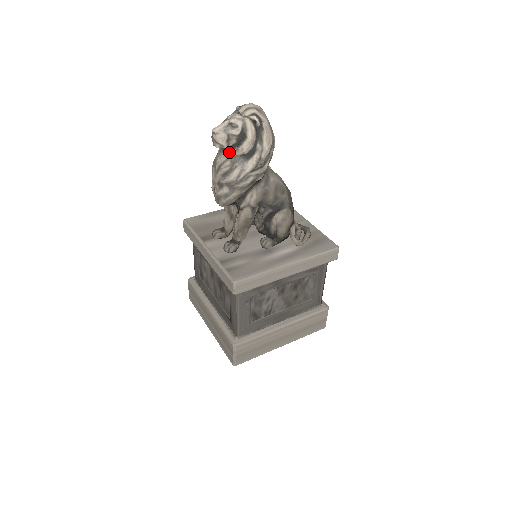
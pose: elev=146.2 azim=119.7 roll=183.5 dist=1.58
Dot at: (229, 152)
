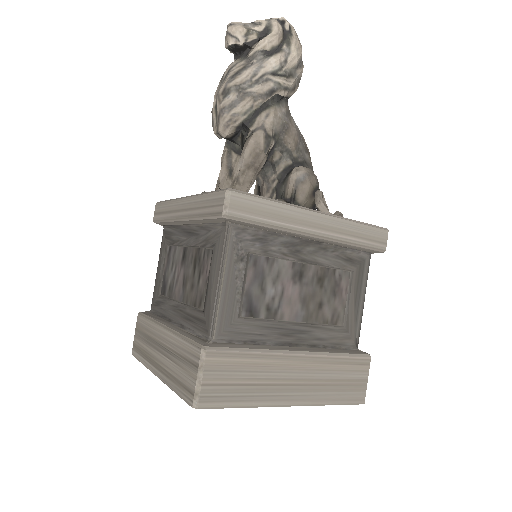
Dot at: (245, 54)
